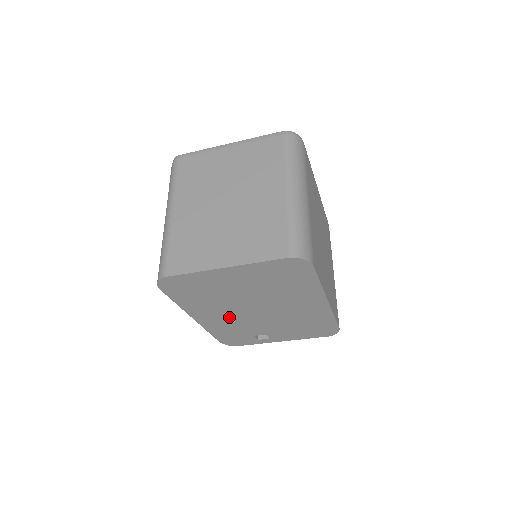
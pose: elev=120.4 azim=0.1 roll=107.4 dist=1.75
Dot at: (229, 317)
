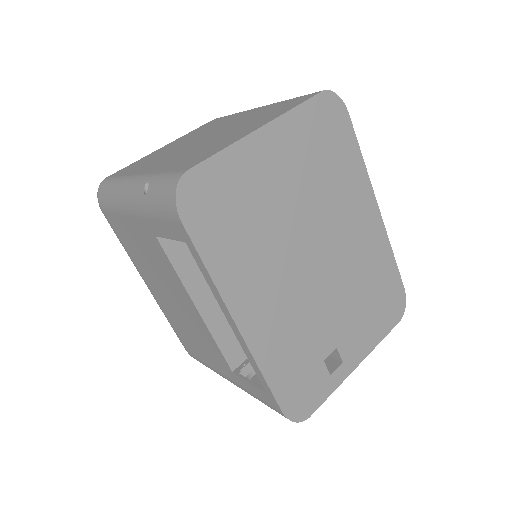
Dot at: (284, 300)
